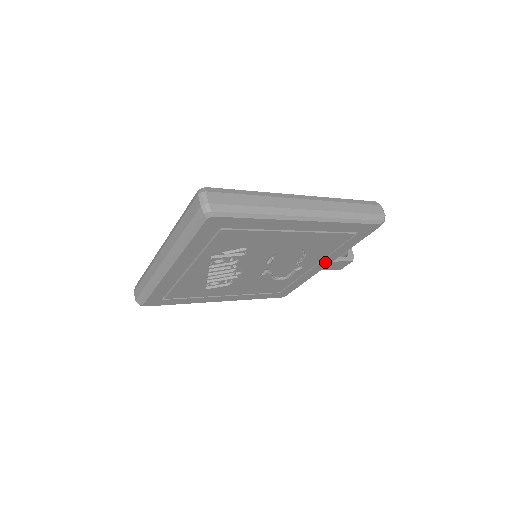
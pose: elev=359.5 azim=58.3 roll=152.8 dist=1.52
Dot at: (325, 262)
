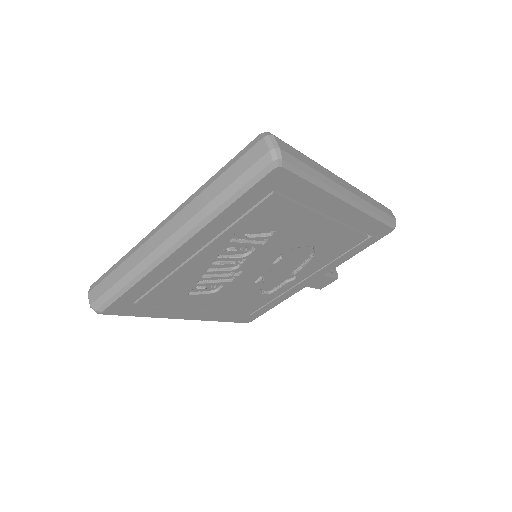
Dot at: (317, 275)
